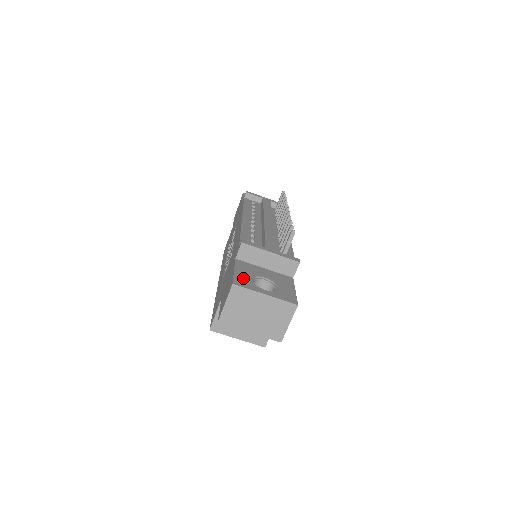
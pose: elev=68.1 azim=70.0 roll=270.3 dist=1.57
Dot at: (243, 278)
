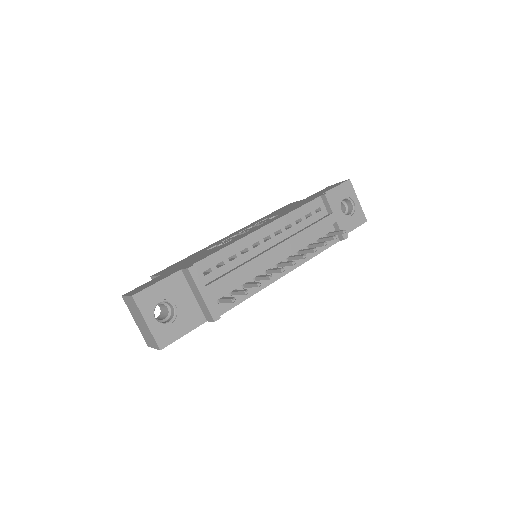
Dot at: (152, 295)
